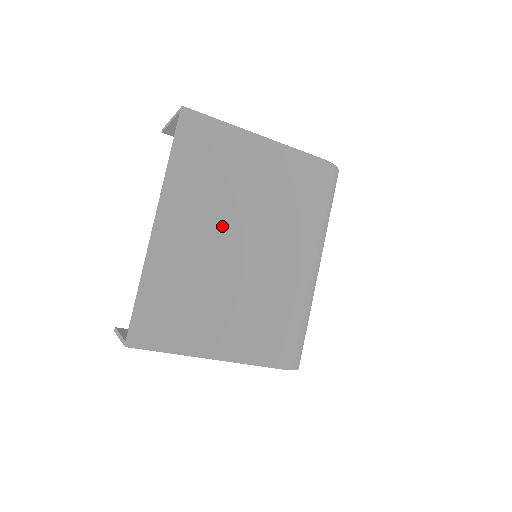
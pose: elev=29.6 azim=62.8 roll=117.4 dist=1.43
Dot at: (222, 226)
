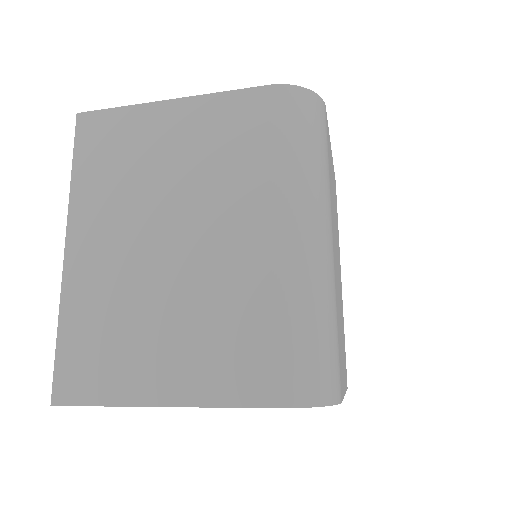
Dot at: (143, 223)
